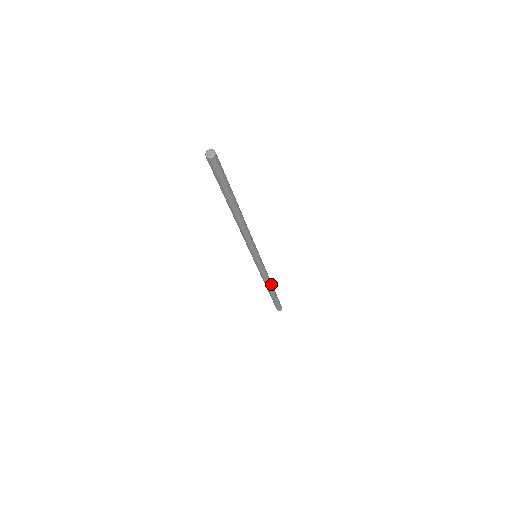
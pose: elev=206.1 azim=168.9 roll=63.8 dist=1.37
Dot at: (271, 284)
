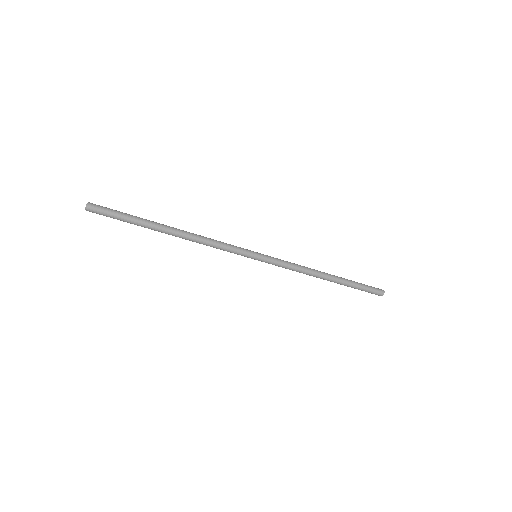
Dot at: (320, 272)
